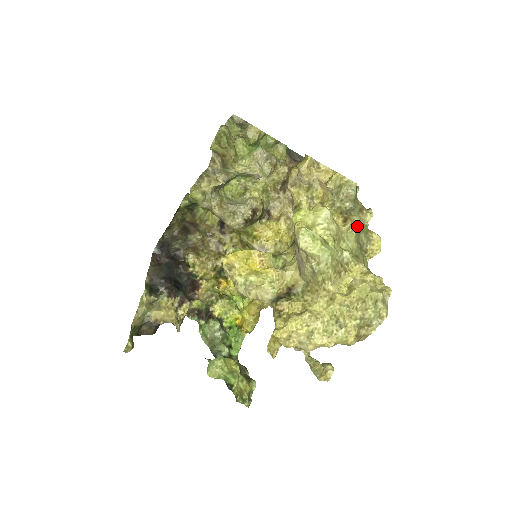
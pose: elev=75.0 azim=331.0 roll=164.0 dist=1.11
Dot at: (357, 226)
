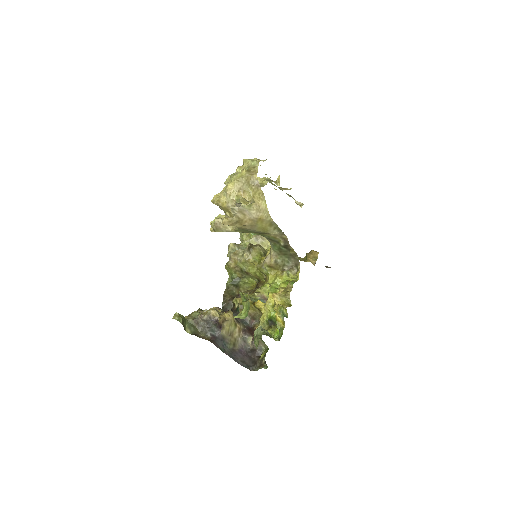
Dot at: (267, 179)
